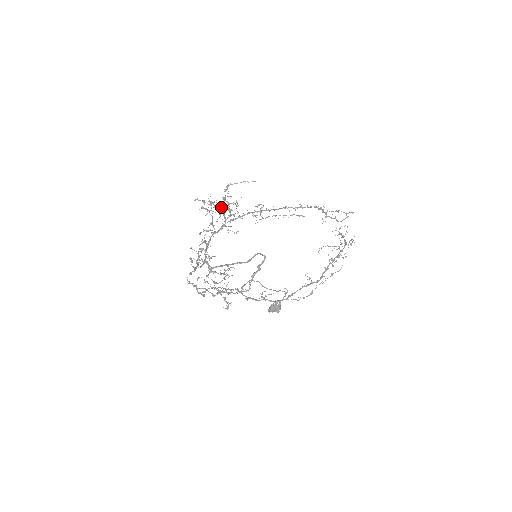
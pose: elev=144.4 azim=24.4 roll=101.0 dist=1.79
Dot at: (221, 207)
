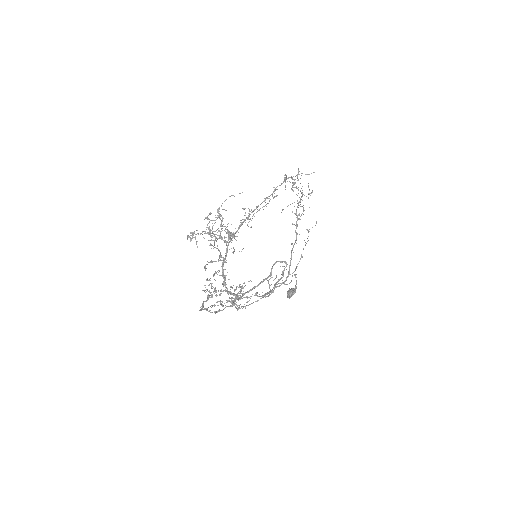
Dot at: (228, 238)
